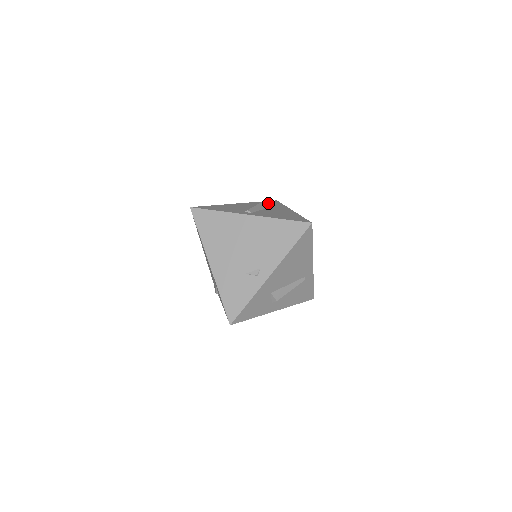
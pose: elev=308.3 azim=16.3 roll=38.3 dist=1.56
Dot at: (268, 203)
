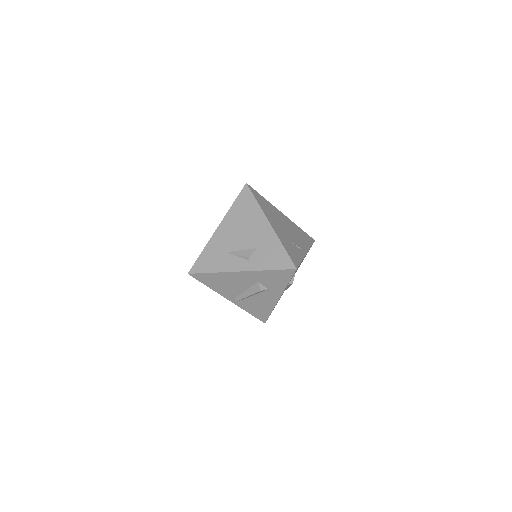
Dot at: occluded
